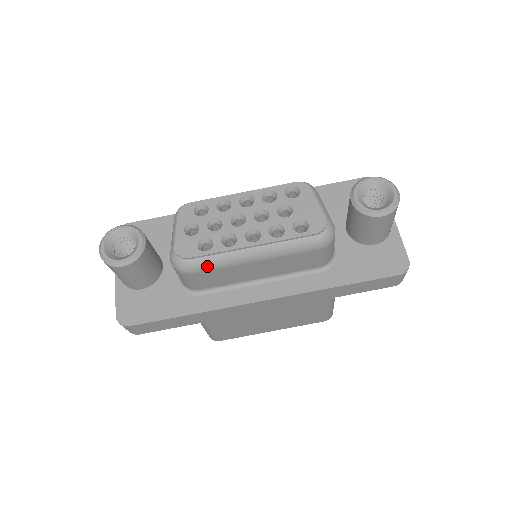
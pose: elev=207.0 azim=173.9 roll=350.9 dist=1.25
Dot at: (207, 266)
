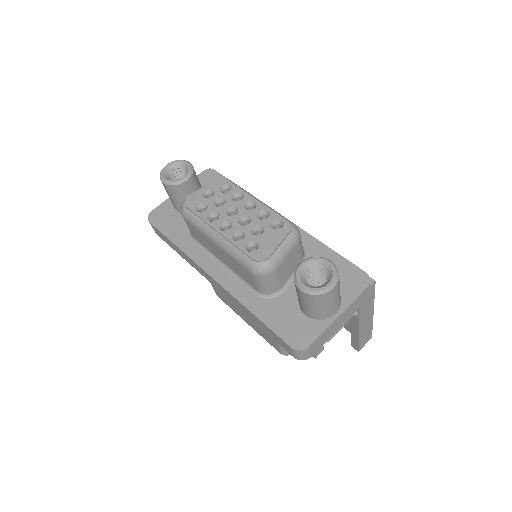
Dot at: (192, 221)
